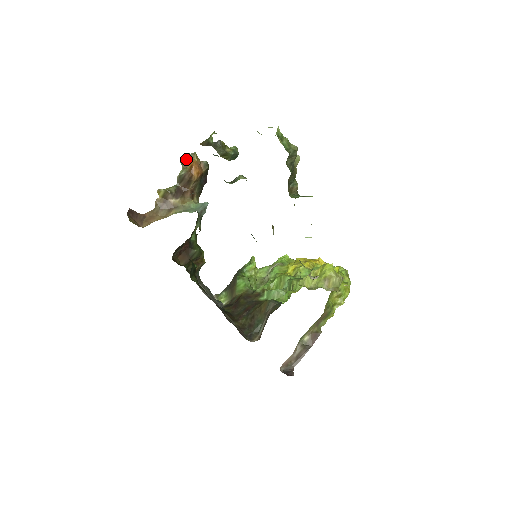
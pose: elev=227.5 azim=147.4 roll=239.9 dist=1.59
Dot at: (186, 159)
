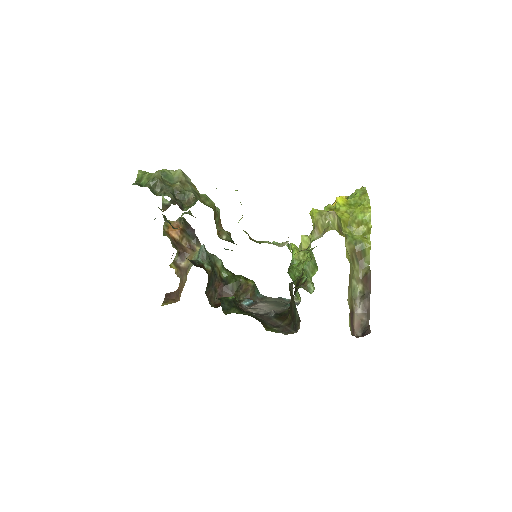
Dot at: (164, 231)
